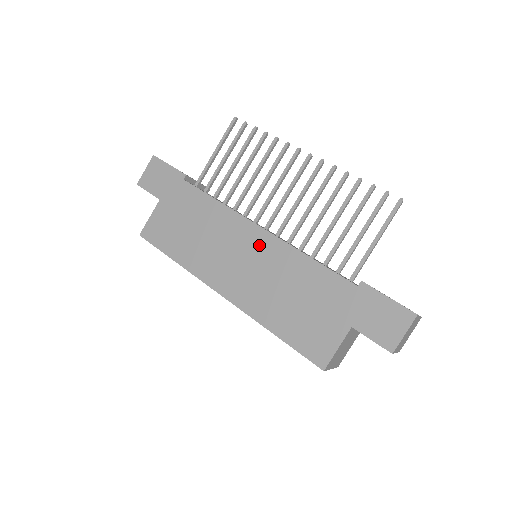
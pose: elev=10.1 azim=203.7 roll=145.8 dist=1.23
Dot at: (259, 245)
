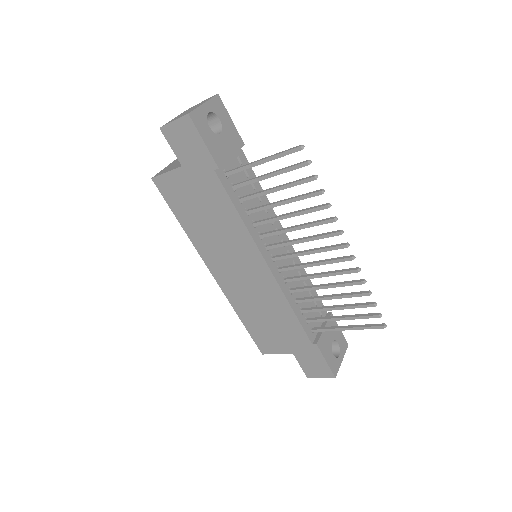
Dot at: (259, 274)
